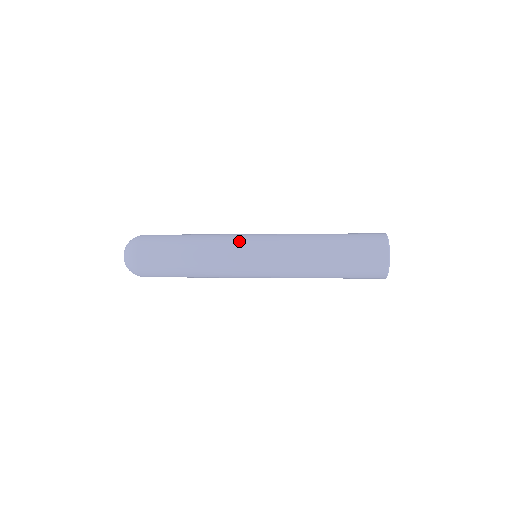
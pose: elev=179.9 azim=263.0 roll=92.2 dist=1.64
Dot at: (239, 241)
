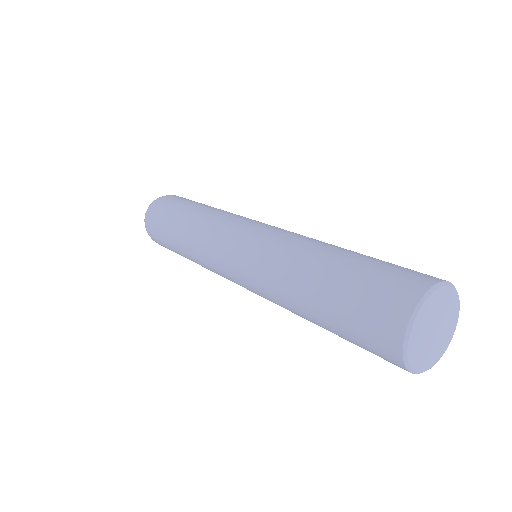
Dot at: (231, 224)
